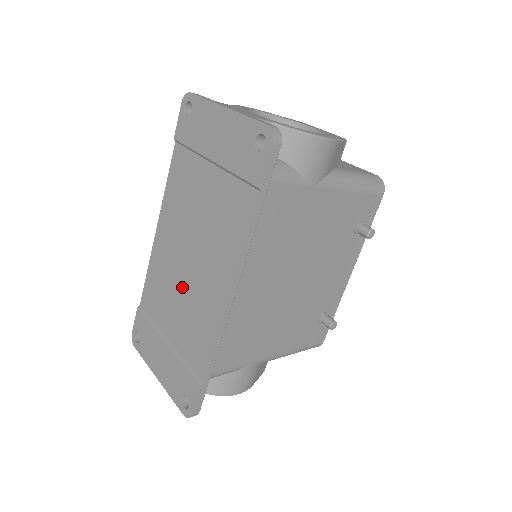
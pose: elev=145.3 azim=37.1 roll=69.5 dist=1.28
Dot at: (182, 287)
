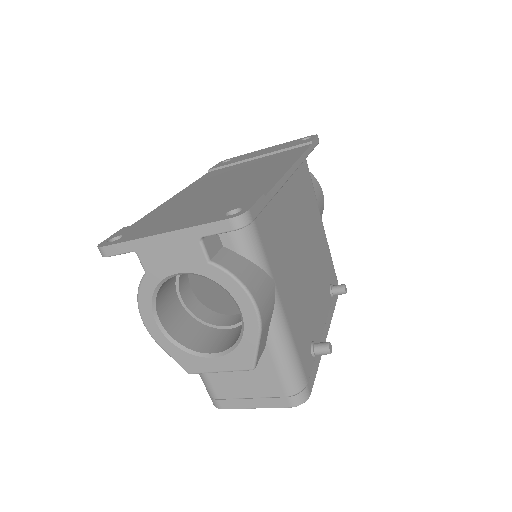
Dot at: (219, 190)
